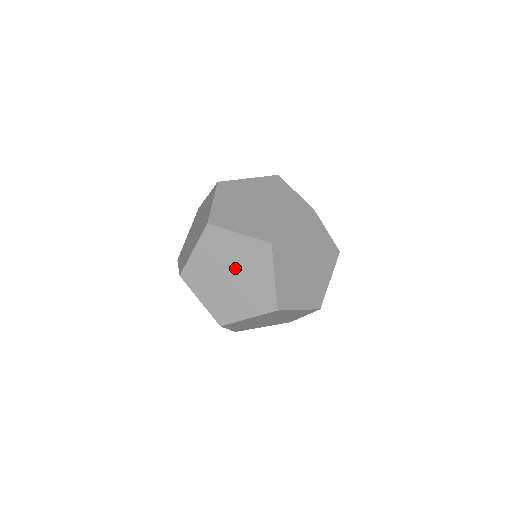
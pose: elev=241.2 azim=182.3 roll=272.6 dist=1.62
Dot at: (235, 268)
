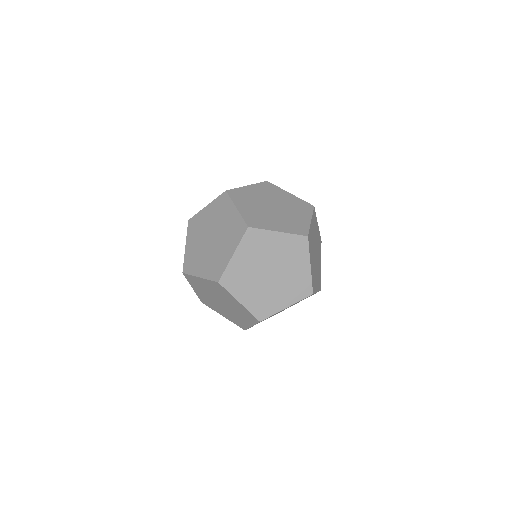
Dot at: (212, 229)
